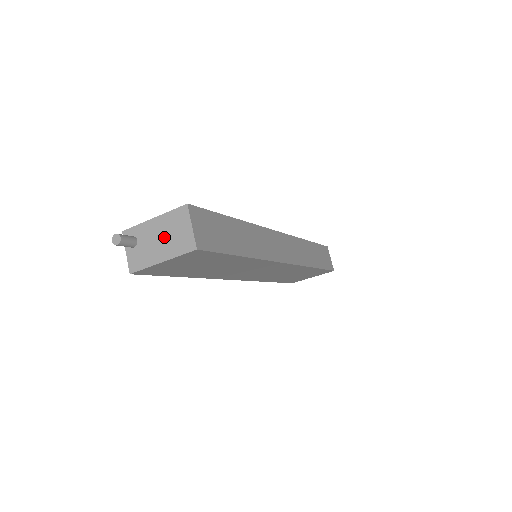
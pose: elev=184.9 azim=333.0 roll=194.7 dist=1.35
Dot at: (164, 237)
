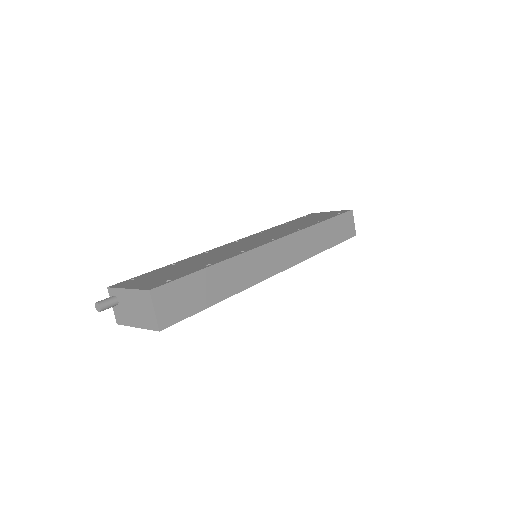
Dot at: (136, 309)
